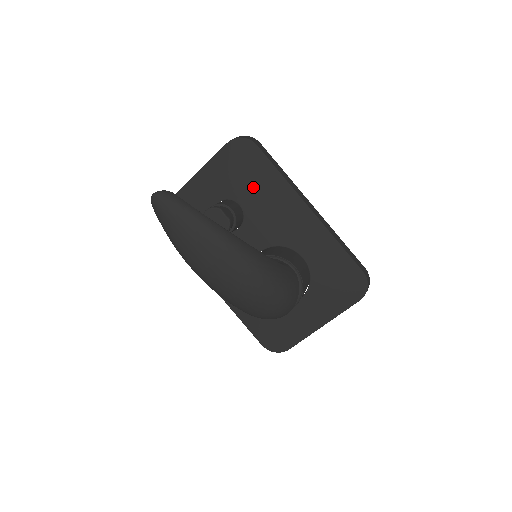
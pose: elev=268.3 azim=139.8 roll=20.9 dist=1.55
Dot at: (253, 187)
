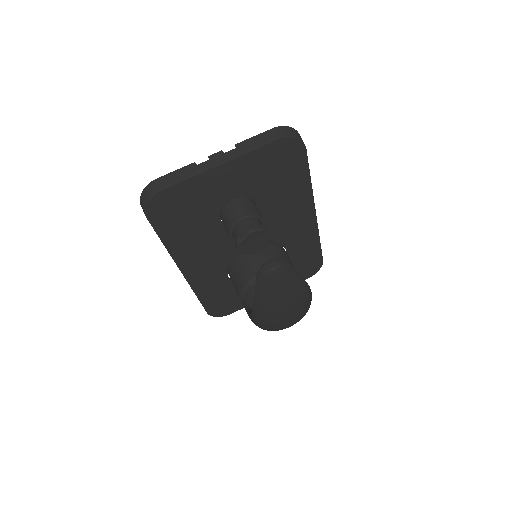
Dot at: (280, 189)
